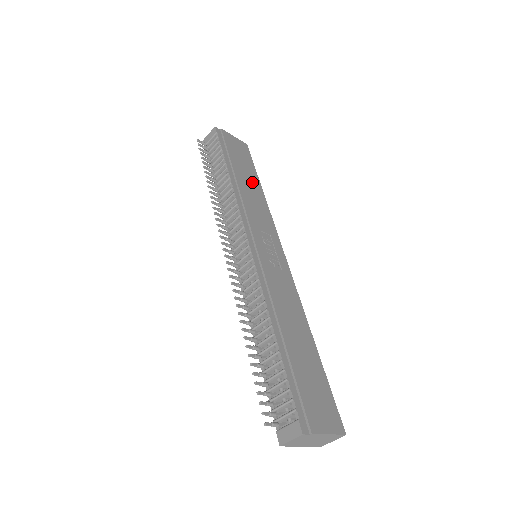
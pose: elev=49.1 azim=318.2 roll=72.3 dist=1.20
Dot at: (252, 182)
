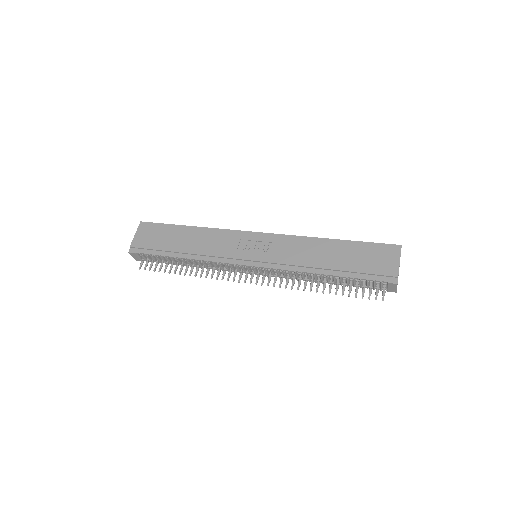
Dot at: (186, 235)
